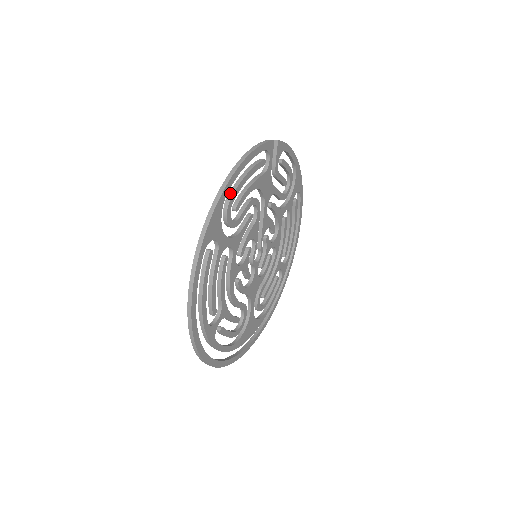
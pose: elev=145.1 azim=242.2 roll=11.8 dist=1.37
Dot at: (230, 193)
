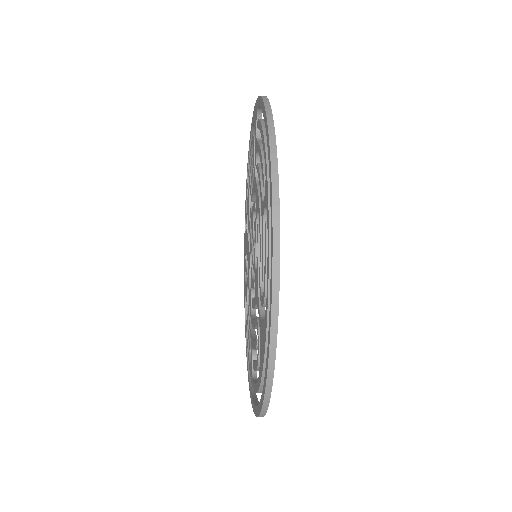
Dot at: occluded
